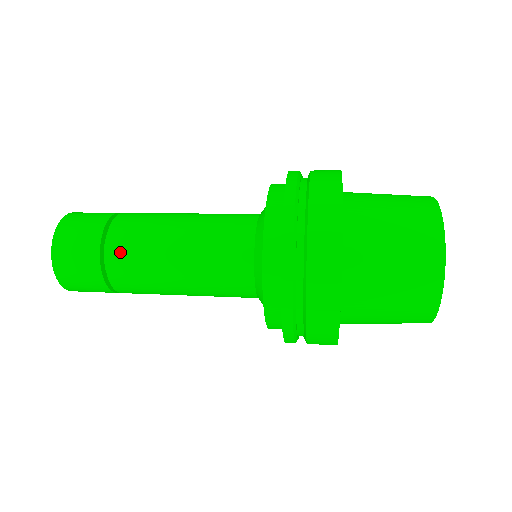
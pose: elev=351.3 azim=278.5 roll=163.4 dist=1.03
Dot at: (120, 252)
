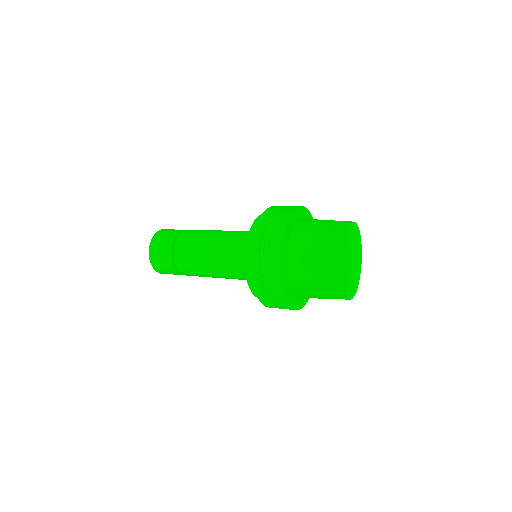
Dot at: (182, 264)
